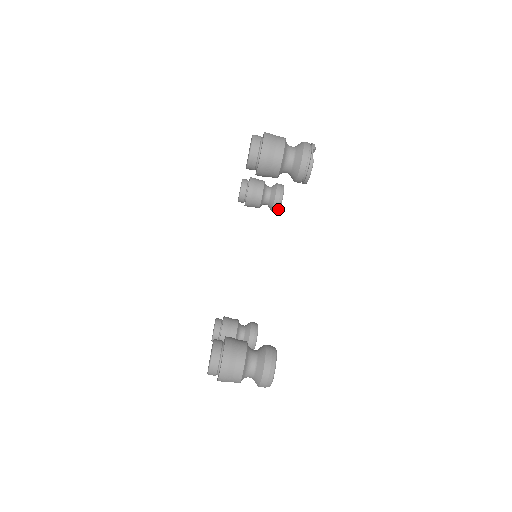
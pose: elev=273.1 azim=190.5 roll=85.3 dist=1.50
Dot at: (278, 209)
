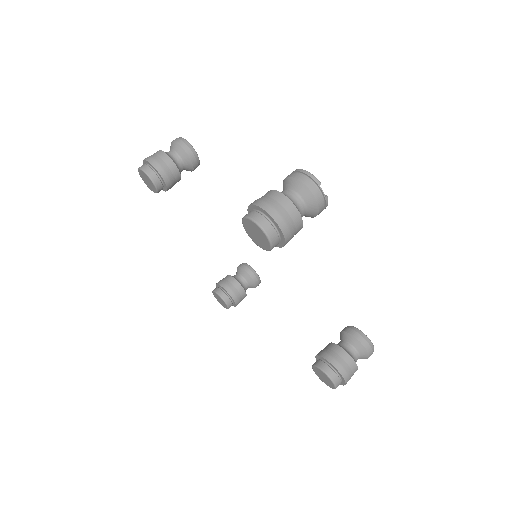
Dot at: occluded
